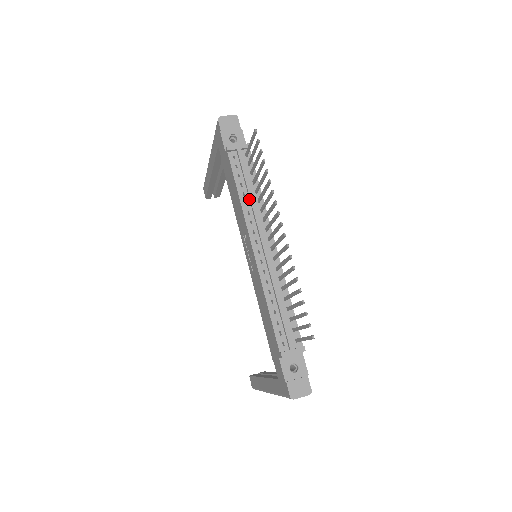
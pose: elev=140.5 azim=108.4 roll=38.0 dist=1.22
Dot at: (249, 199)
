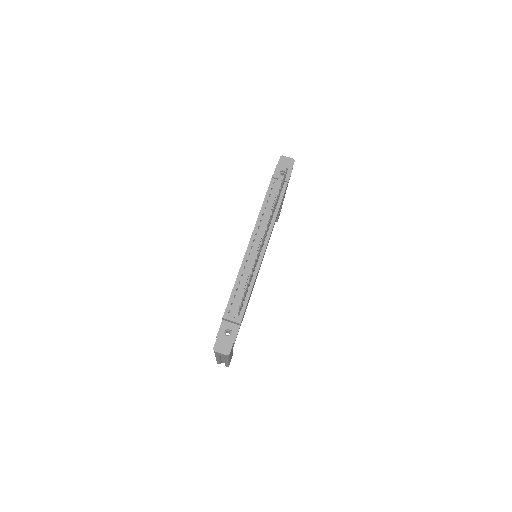
Dot at: (267, 213)
